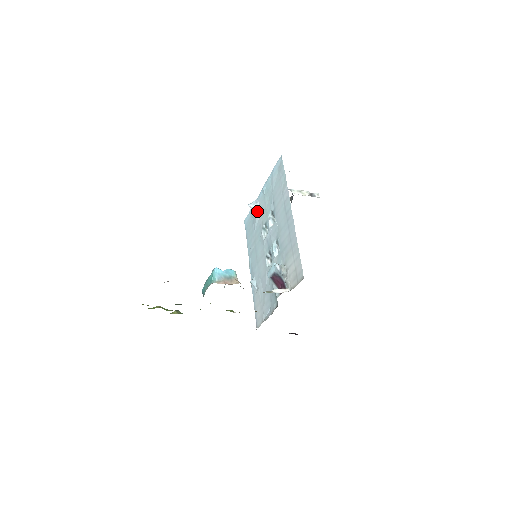
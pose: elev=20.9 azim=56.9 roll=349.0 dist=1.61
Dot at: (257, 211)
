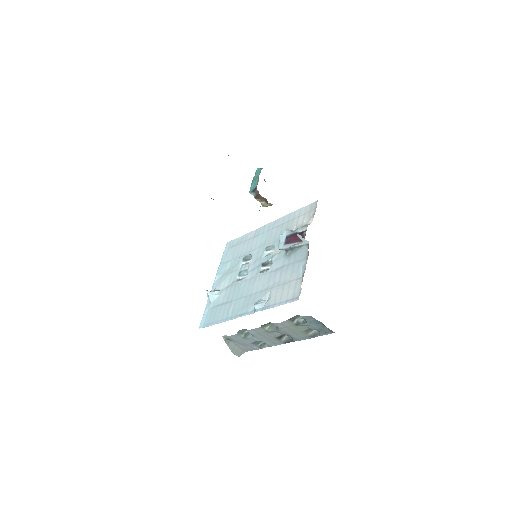
Dot at: (218, 291)
